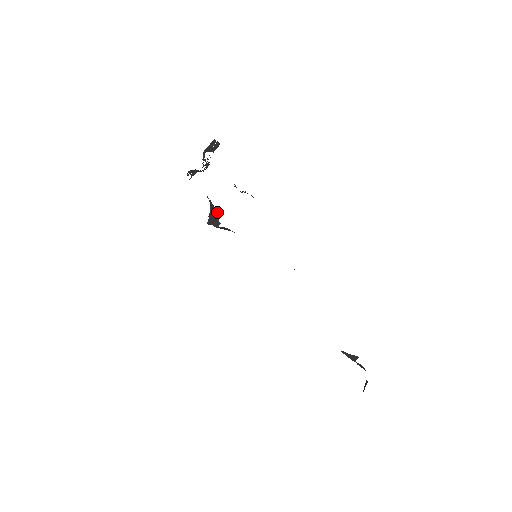
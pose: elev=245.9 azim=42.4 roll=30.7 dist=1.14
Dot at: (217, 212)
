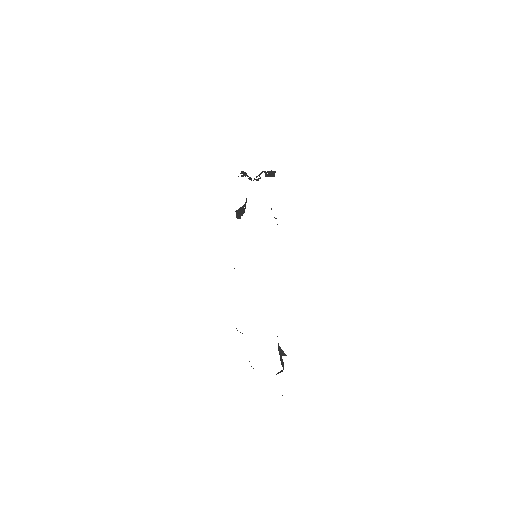
Dot at: occluded
